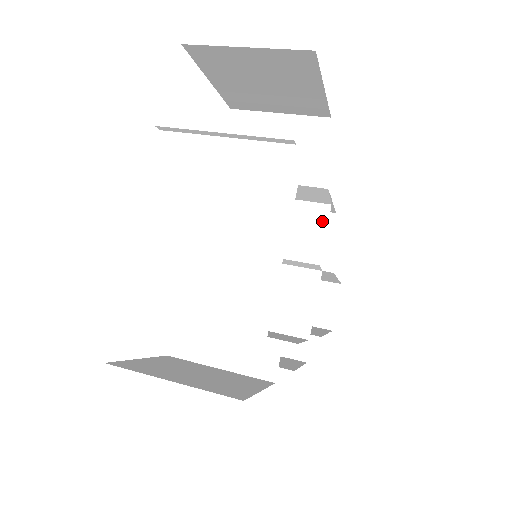
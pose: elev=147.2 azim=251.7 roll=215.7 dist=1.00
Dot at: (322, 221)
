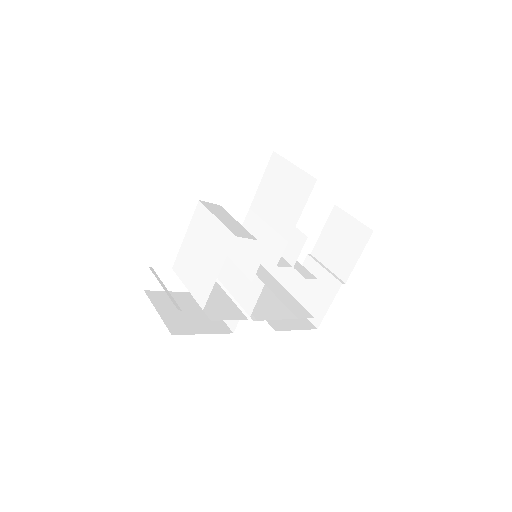
Dot at: (260, 257)
